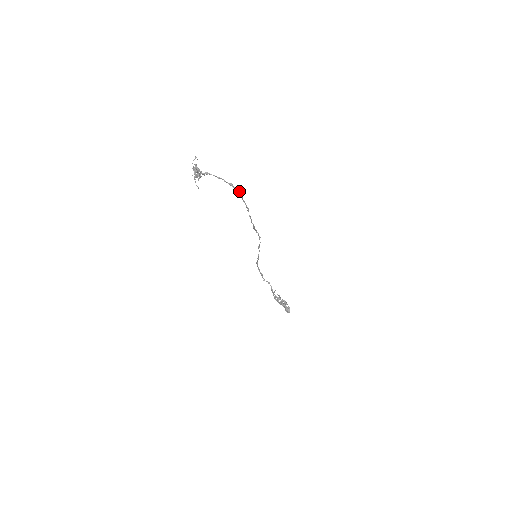
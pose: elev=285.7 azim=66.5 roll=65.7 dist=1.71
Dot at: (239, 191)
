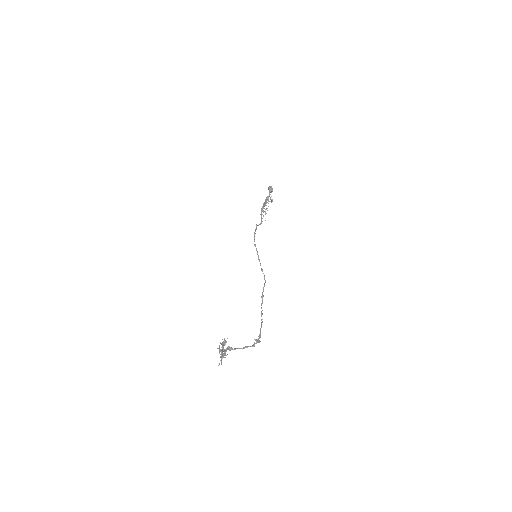
Dot at: (259, 342)
